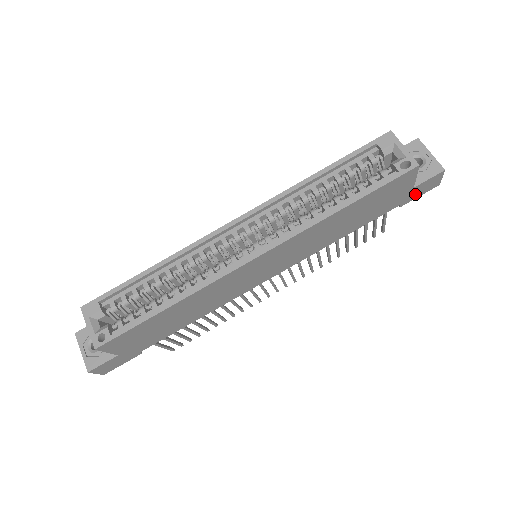
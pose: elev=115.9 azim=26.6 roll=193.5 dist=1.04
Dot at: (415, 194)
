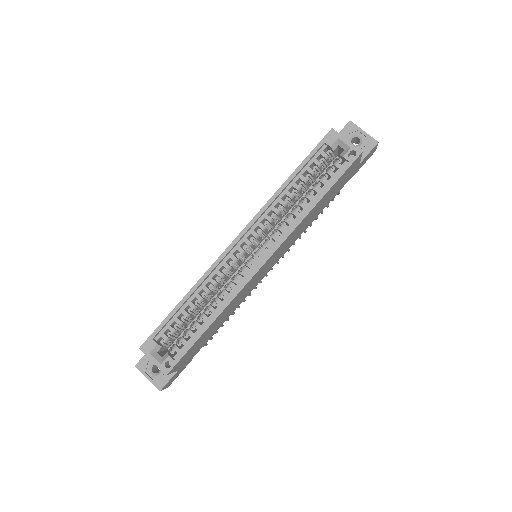
Dot at: (360, 166)
